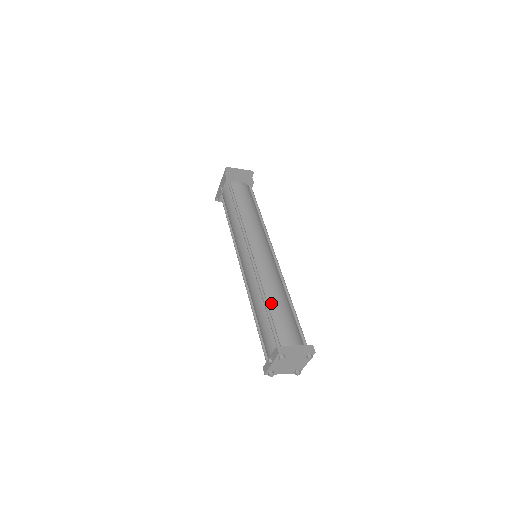
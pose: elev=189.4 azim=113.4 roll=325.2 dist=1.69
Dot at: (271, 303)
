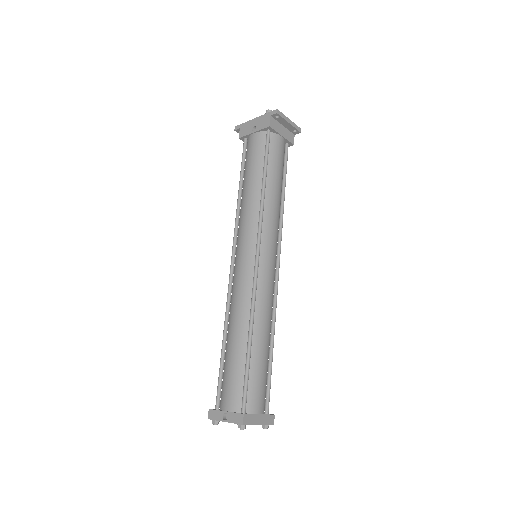
Dot at: (255, 346)
